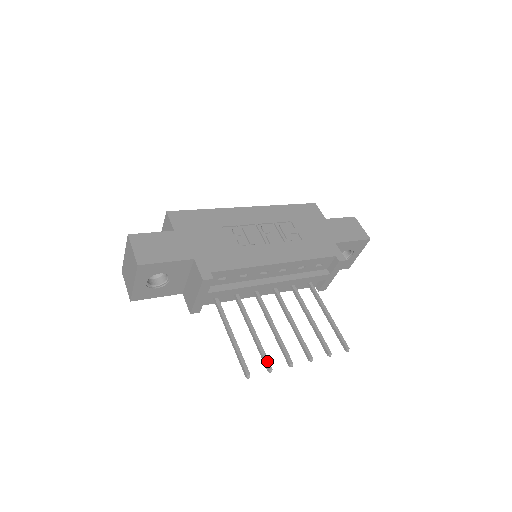
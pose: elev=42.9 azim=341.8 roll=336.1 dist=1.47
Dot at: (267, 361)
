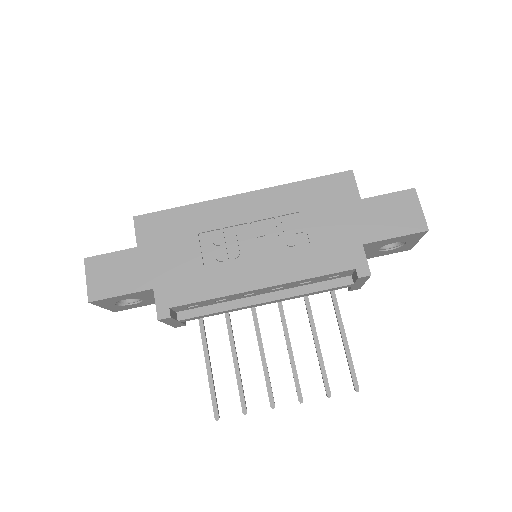
Dot at: (243, 401)
